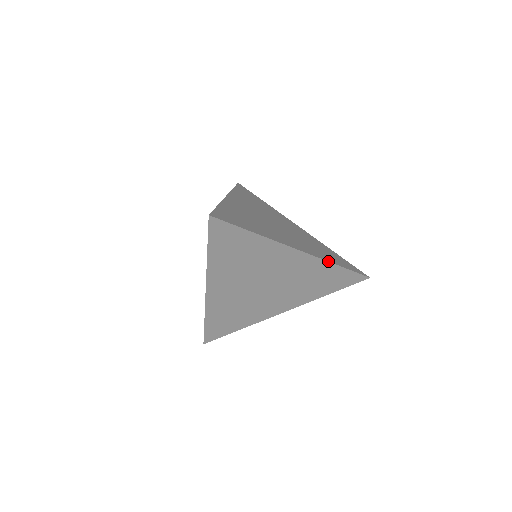
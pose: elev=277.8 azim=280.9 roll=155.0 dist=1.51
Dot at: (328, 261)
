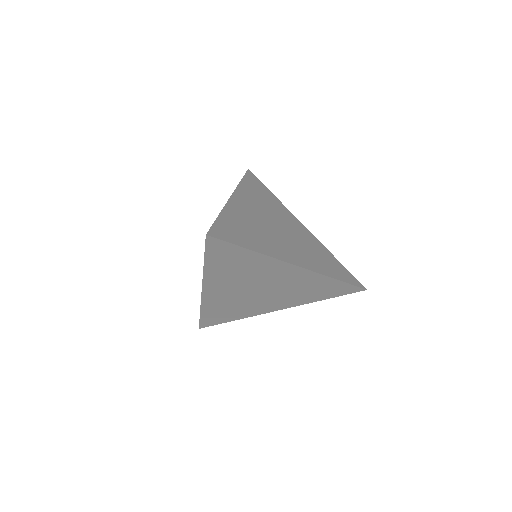
Dot at: (325, 275)
